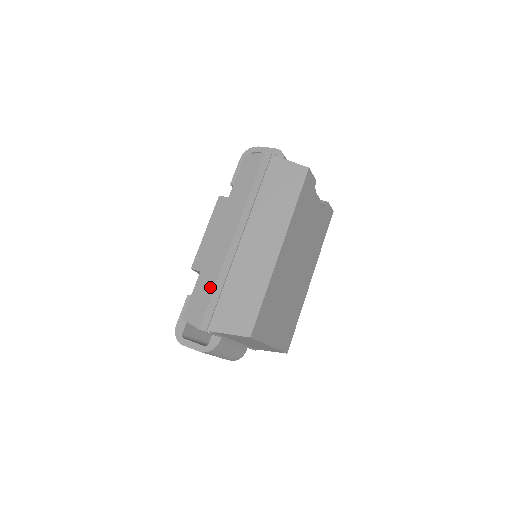
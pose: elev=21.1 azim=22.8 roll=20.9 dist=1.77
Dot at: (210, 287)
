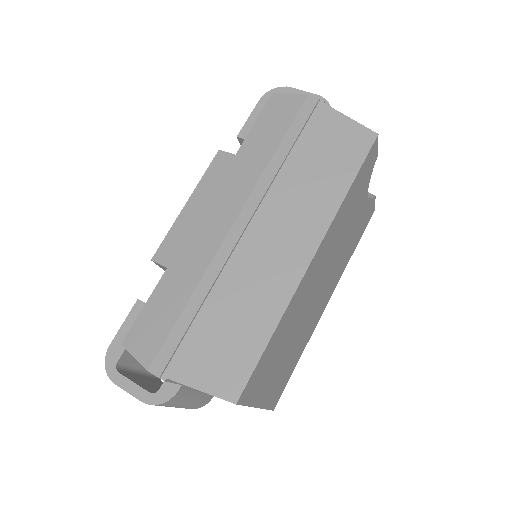
Dot at: (179, 299)
